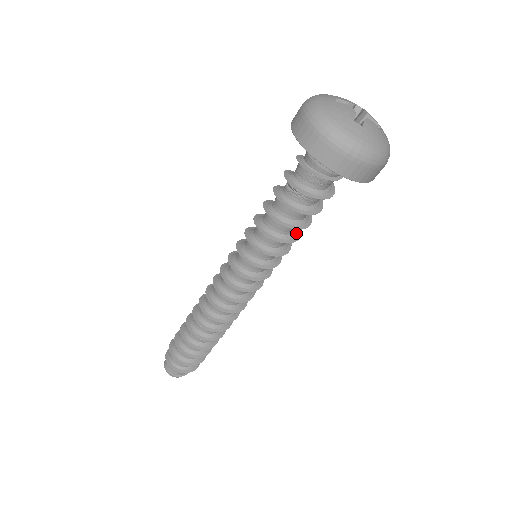
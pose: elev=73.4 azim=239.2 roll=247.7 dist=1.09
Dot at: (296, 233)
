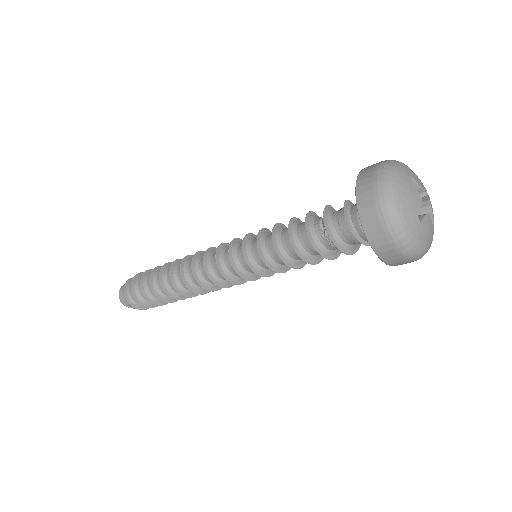
Dot at: occluded
